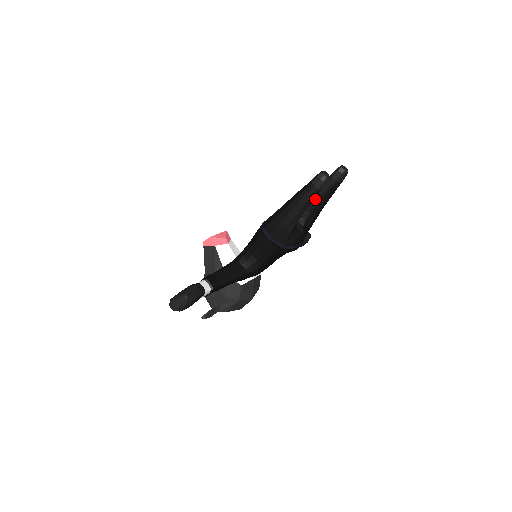
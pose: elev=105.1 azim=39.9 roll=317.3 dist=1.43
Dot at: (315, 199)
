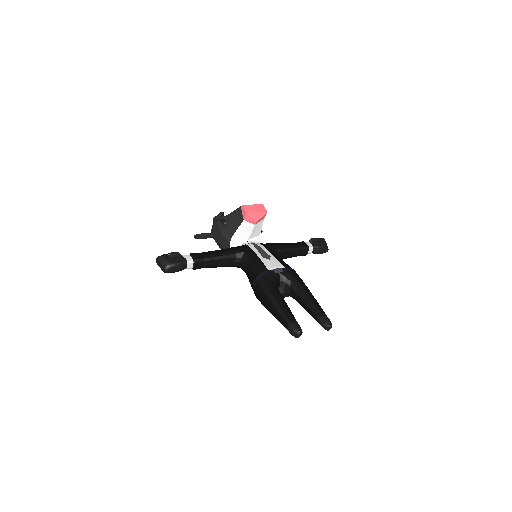
Dot at: (303, 305)
